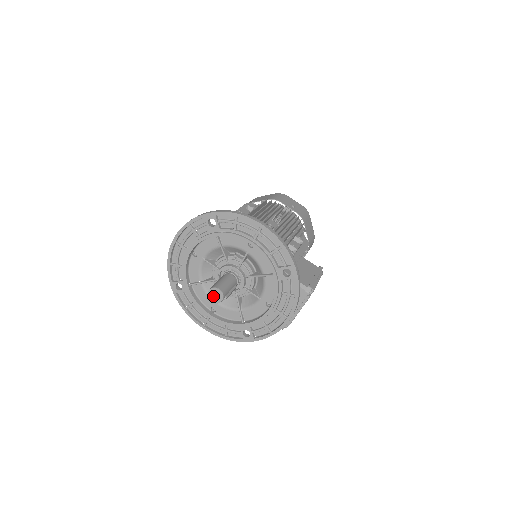
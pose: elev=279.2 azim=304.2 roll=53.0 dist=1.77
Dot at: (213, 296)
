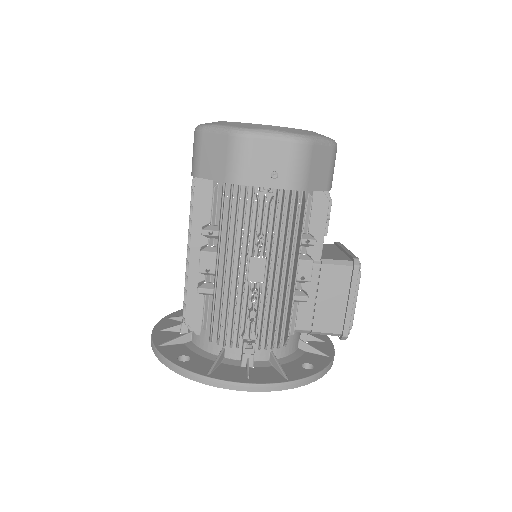
Dot at: occluded
